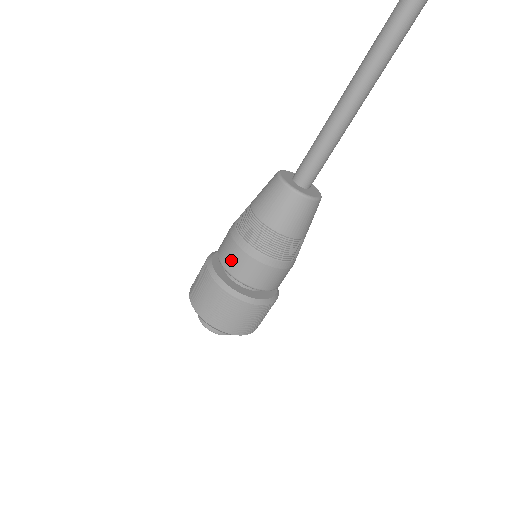
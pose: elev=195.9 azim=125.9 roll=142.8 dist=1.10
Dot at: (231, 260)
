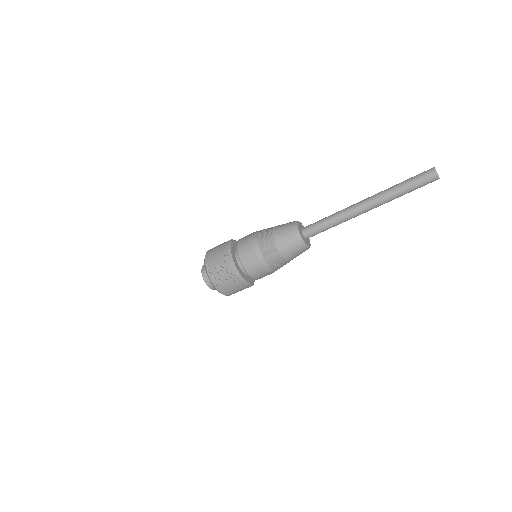
Dot at: (248, 259)
